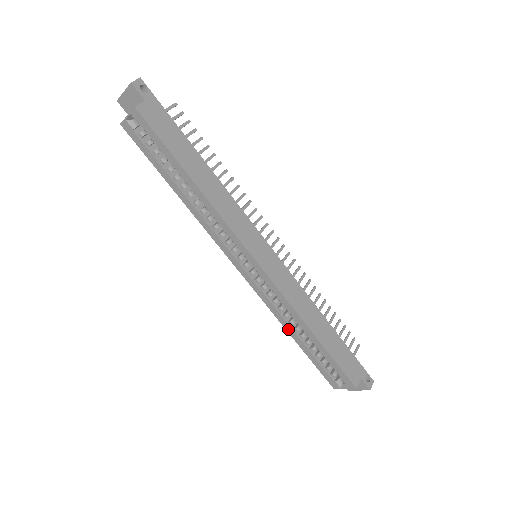
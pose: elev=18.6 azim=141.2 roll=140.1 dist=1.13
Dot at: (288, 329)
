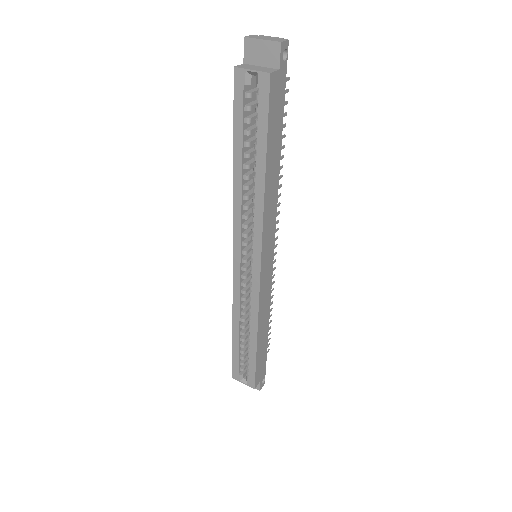
Dot at: (235, 323)
